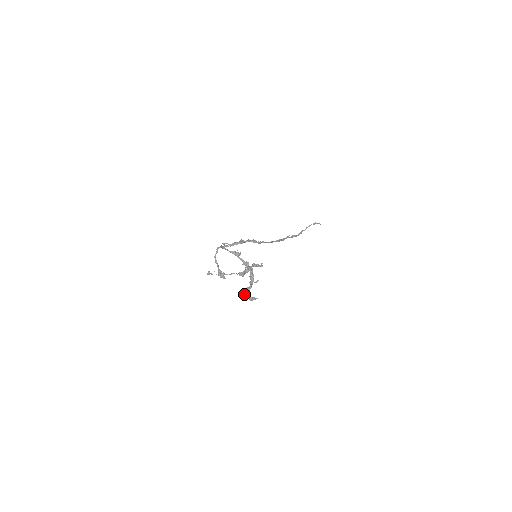
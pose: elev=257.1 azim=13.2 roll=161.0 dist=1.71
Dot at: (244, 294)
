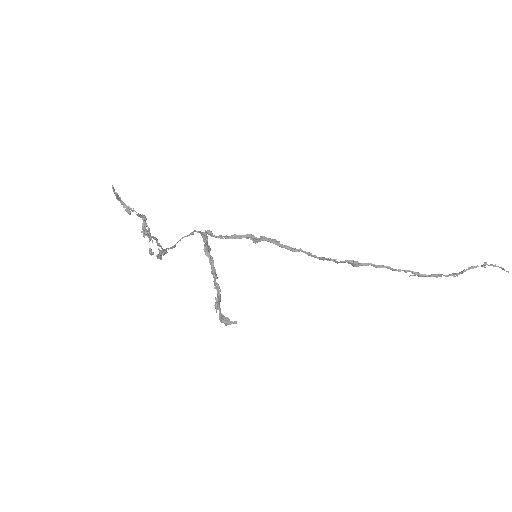
Dot at: (216, 309)
